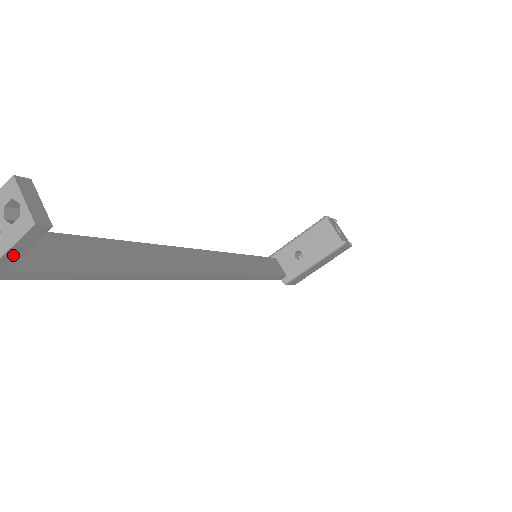
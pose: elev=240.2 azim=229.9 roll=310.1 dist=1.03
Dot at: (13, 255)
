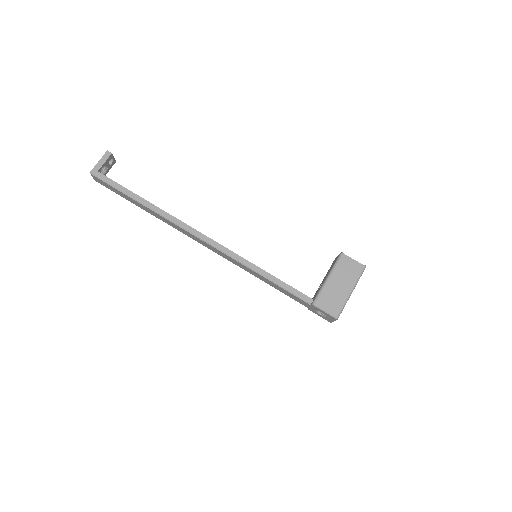
Dot at: (101, 163)
